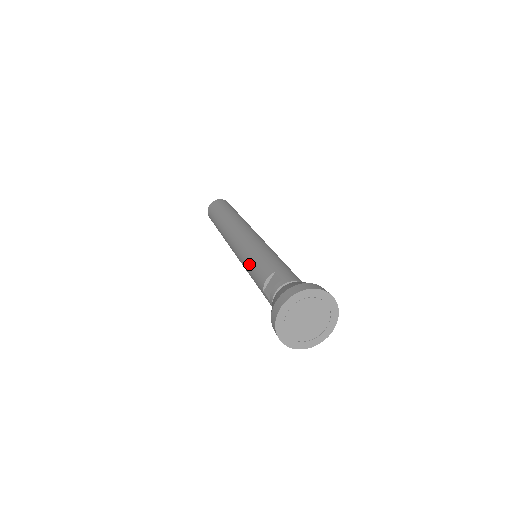
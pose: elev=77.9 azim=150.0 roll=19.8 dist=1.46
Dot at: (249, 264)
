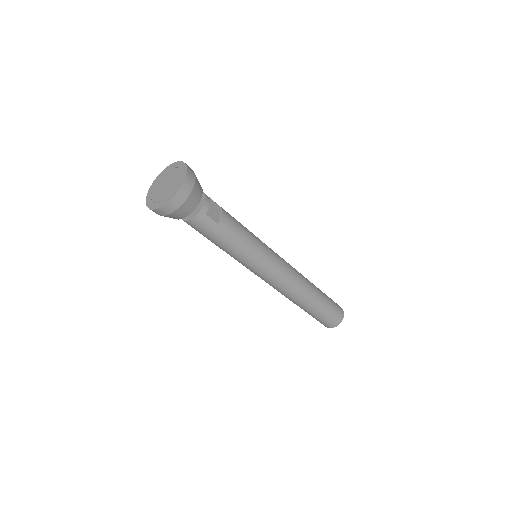
Dot at: occluded
